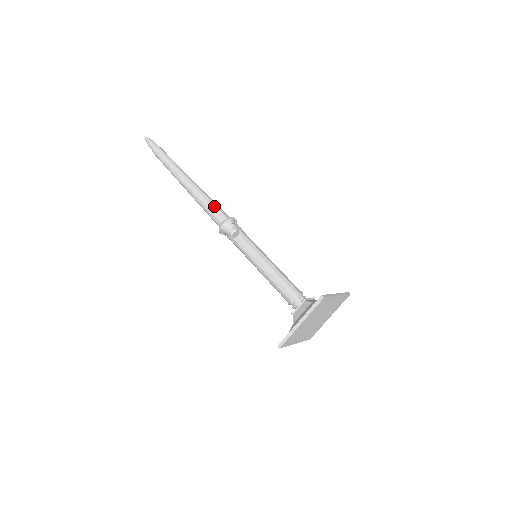
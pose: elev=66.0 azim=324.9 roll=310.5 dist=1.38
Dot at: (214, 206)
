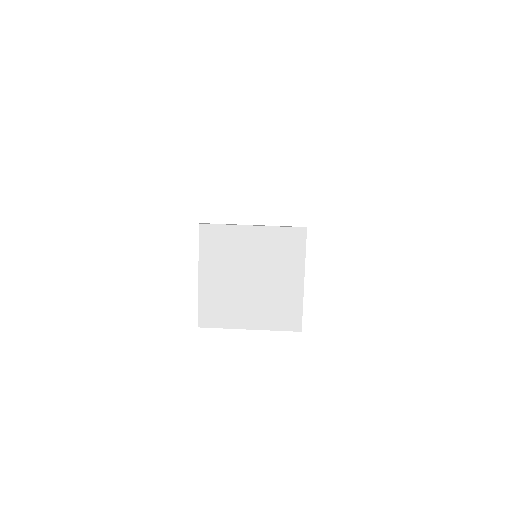
Dot at: occluded
